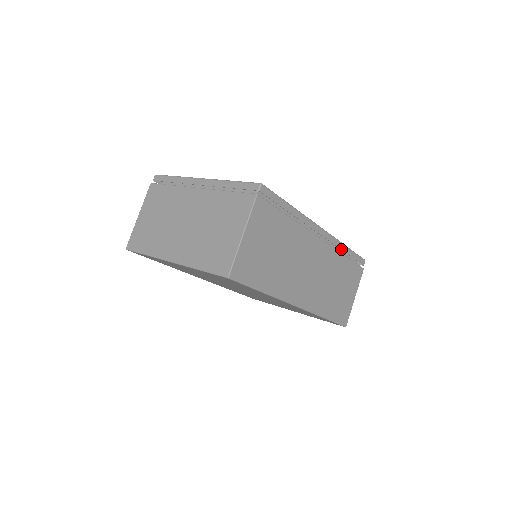
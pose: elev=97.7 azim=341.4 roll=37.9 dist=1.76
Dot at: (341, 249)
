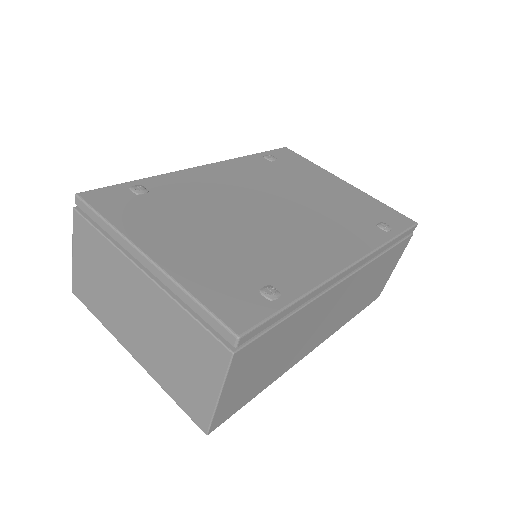
Dot at: (380, 252)
